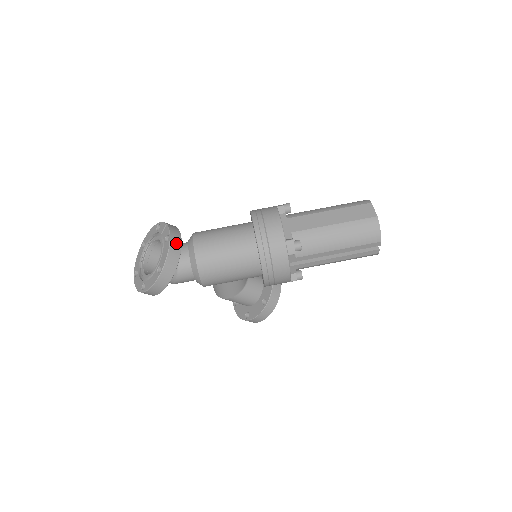
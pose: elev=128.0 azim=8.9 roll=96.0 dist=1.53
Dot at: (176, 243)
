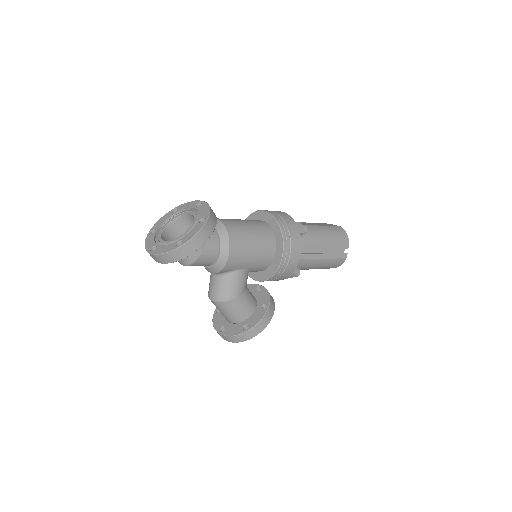
Dot at: occluded
